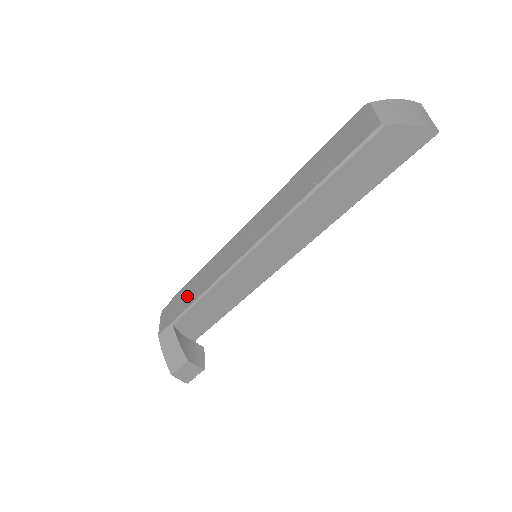
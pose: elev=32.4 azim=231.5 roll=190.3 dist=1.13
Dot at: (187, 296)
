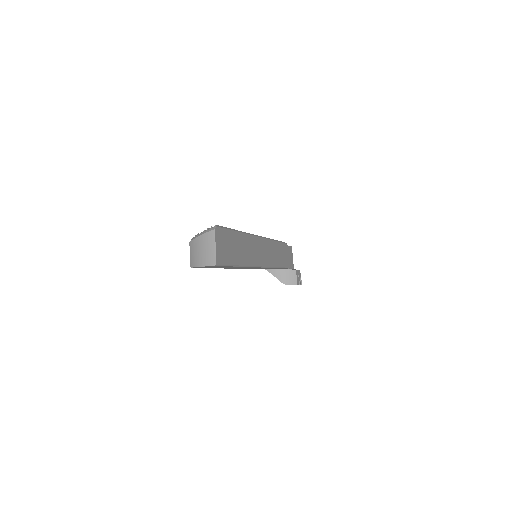
Dot at: occluded
